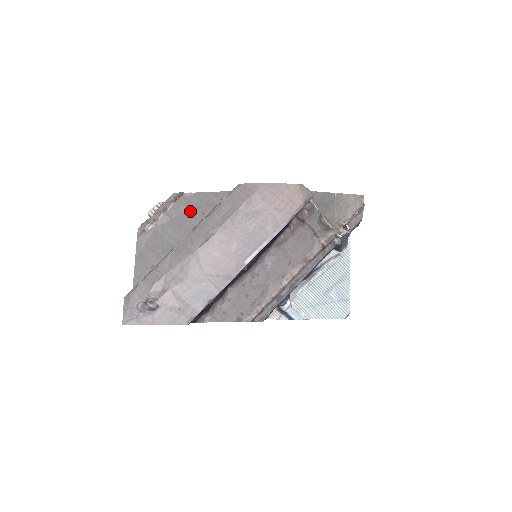
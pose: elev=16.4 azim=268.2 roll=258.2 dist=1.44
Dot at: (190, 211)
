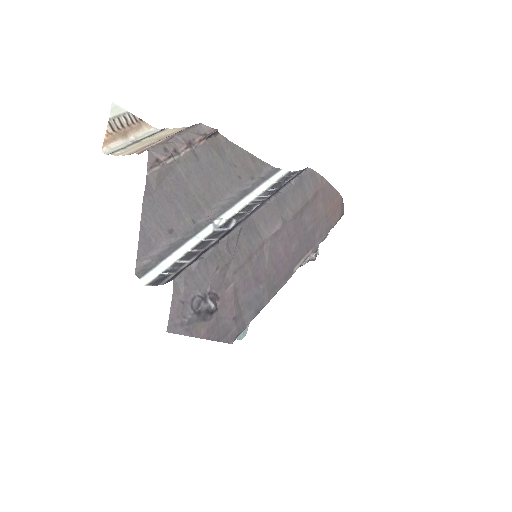
Dot at: (224, 165)
